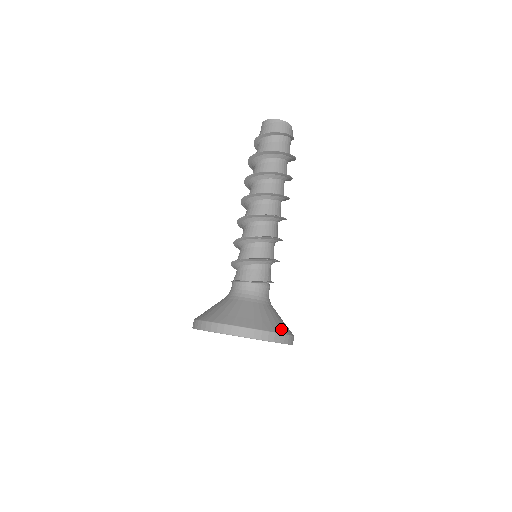
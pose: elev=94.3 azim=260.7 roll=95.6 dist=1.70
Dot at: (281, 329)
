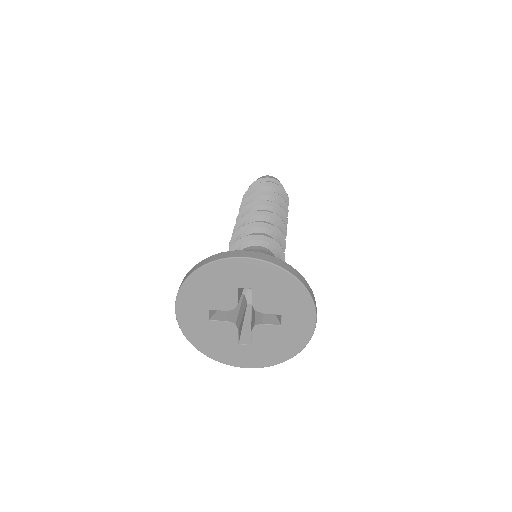
Dot at: occluded
